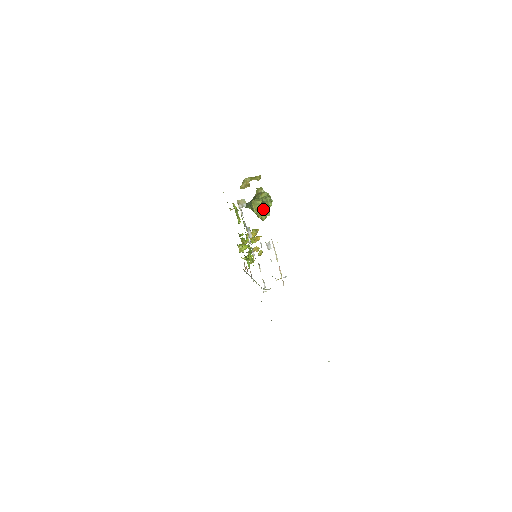
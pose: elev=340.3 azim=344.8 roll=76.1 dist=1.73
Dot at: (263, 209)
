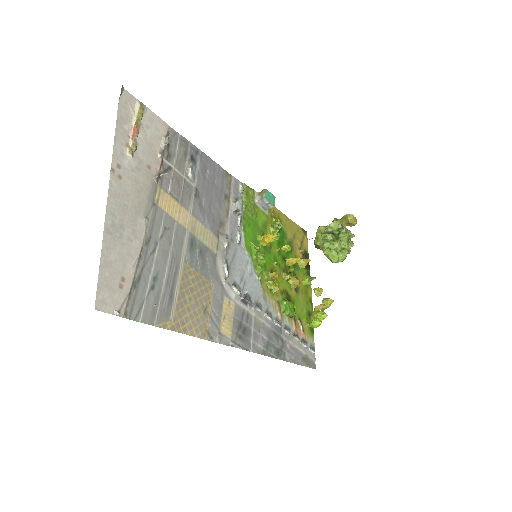
Dot at: (327, 239)
